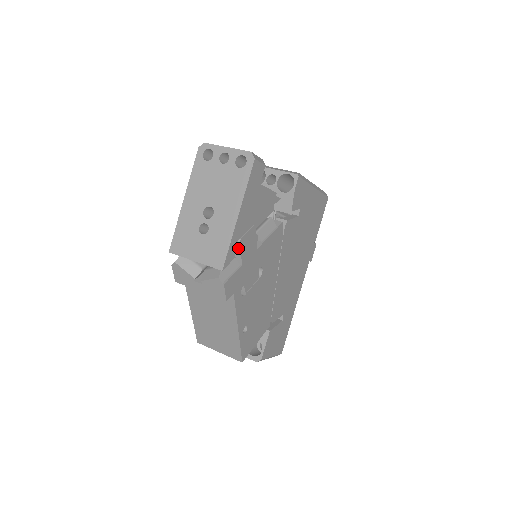
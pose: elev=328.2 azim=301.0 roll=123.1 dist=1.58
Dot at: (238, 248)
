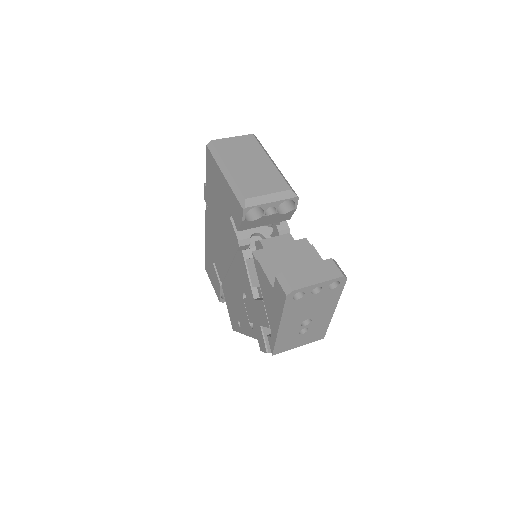
Dot at: occluded
